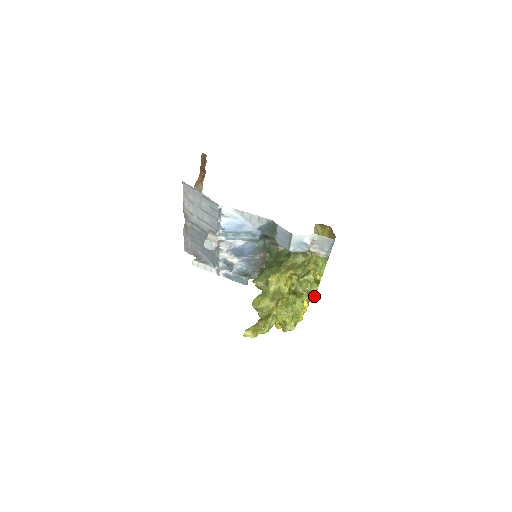
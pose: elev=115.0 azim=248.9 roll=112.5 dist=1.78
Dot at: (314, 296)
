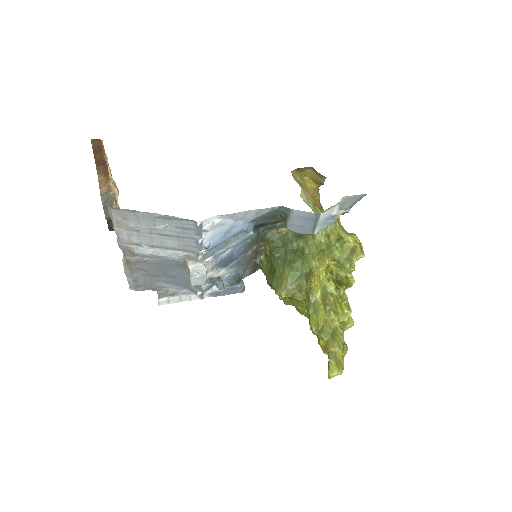
Dot at: occluded
